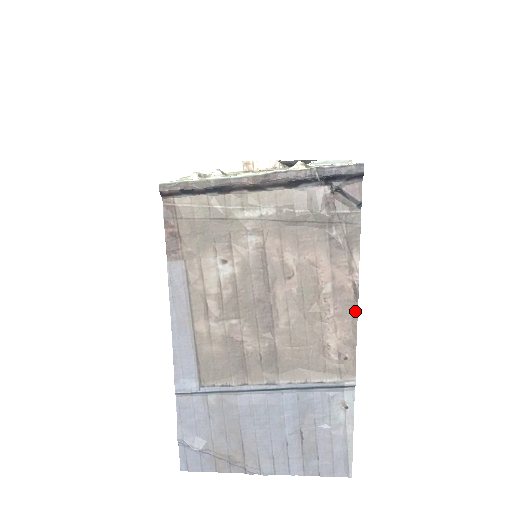
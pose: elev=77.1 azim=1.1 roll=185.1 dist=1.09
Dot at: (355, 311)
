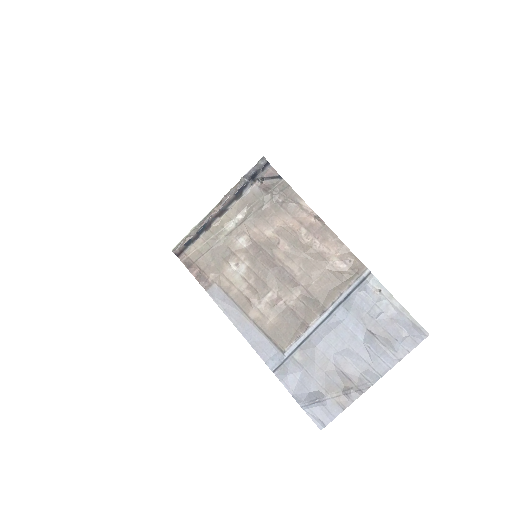
Dot at: (329, 230)
